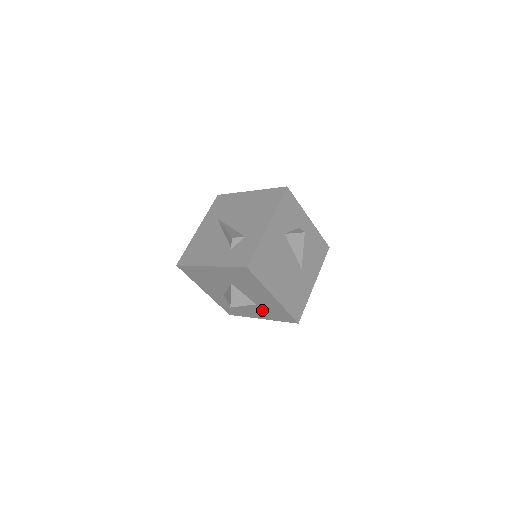
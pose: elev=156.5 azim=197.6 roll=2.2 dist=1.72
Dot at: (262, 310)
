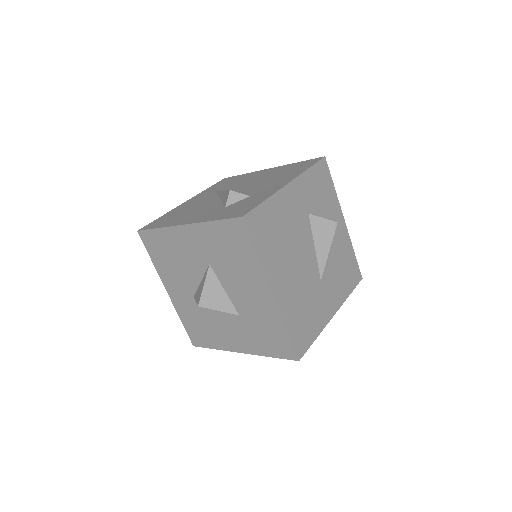
Dot at: (246, 330)
